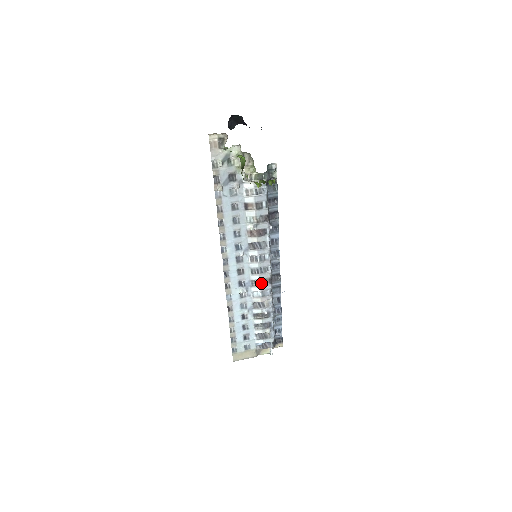
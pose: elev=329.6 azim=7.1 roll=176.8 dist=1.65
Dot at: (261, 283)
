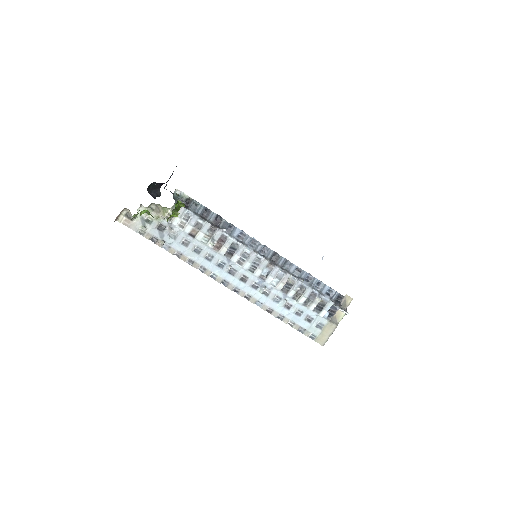
Dot at: (268, 272)
